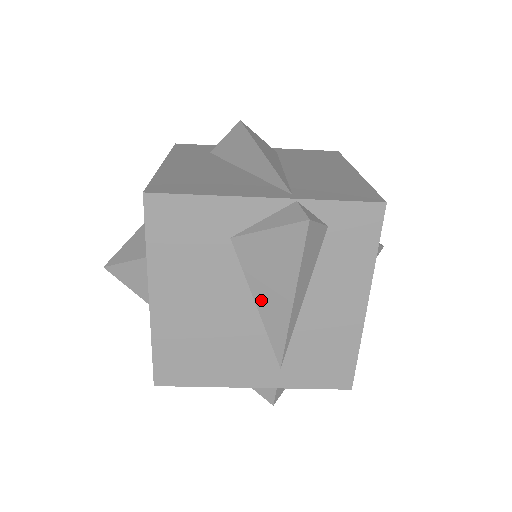
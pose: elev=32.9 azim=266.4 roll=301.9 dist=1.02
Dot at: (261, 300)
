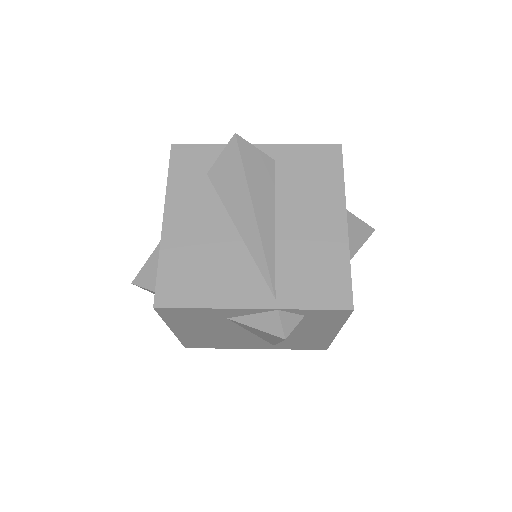
Dot at: occluded
